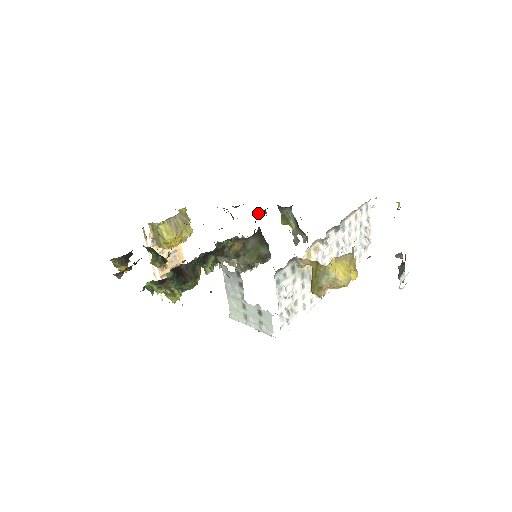
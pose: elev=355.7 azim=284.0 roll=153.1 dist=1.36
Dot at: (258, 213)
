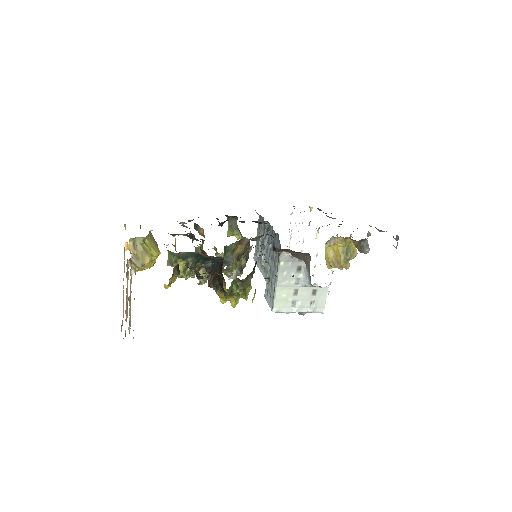
Dot at: (222, 223)
